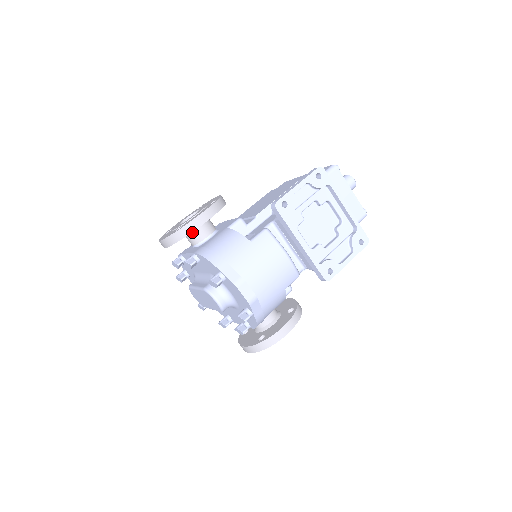
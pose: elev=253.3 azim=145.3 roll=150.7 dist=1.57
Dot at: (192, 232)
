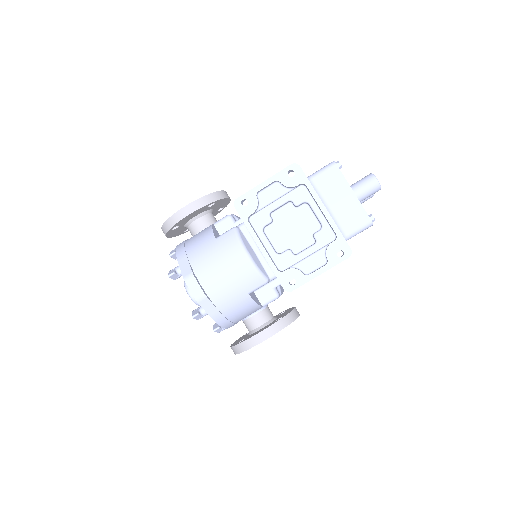
Dot at: (189, 225)
